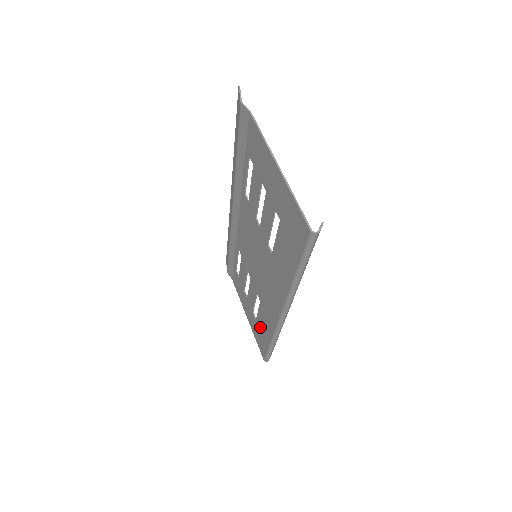
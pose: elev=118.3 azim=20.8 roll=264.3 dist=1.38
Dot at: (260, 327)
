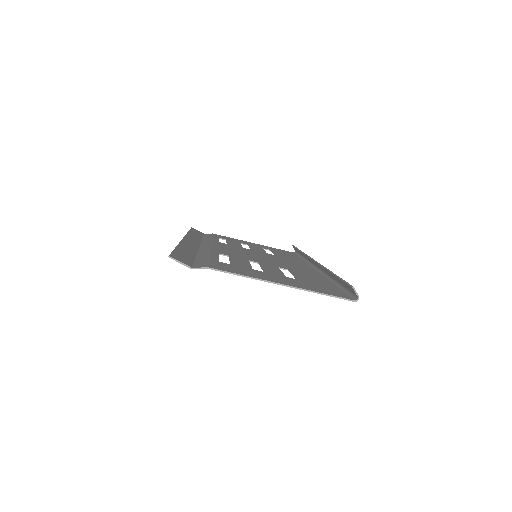
Dot at: occluded
